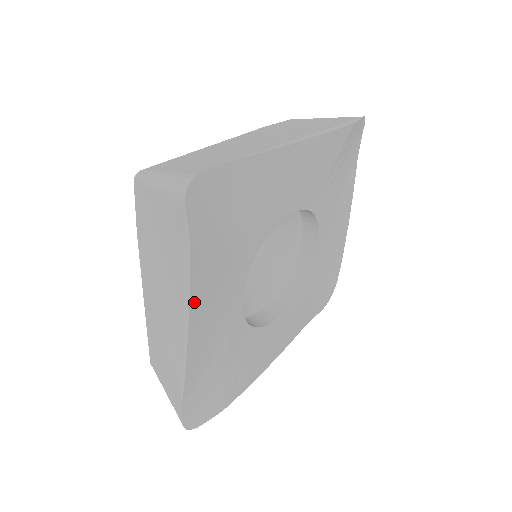
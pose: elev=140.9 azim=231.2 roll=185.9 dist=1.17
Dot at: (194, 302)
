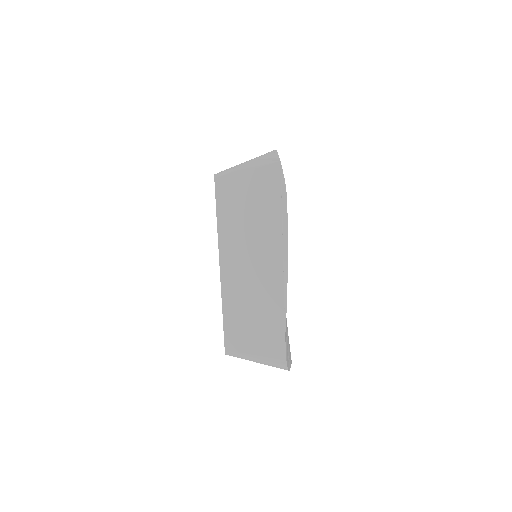
Dot at: occluded
